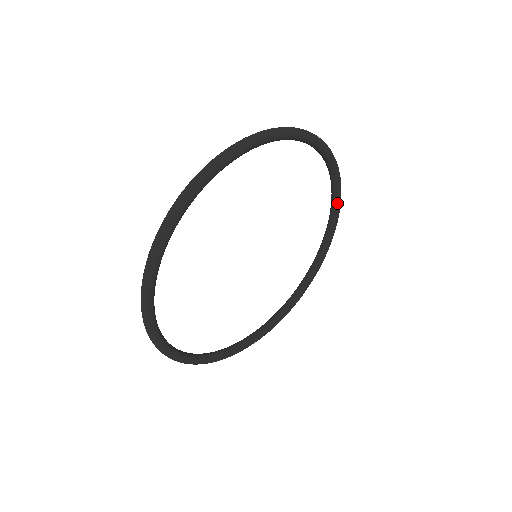
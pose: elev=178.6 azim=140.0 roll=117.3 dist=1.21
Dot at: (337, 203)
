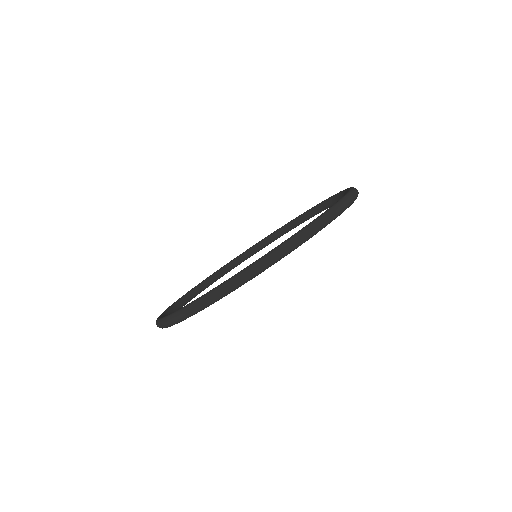
Dot at: occluded
